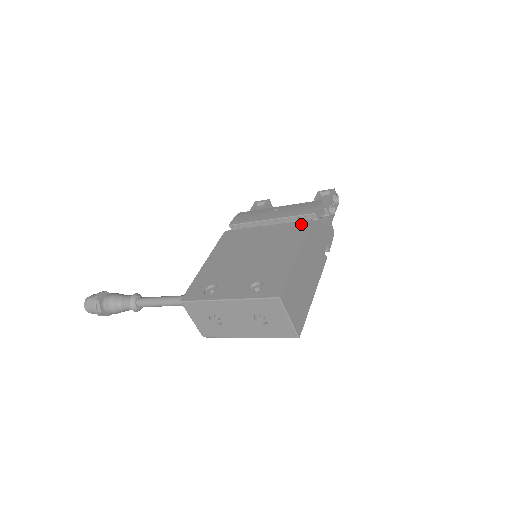
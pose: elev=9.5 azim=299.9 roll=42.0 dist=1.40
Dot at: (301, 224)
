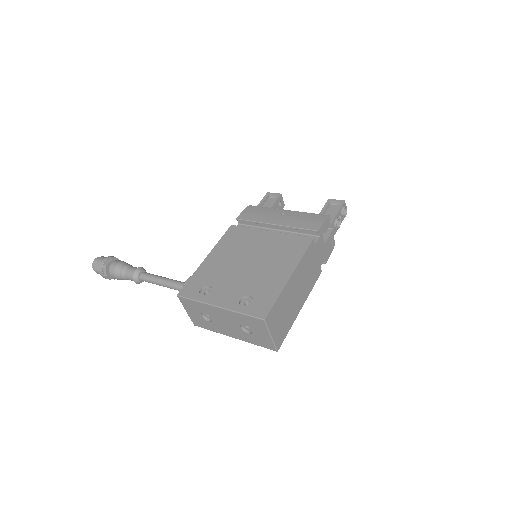
Dot at: (302, 240)
